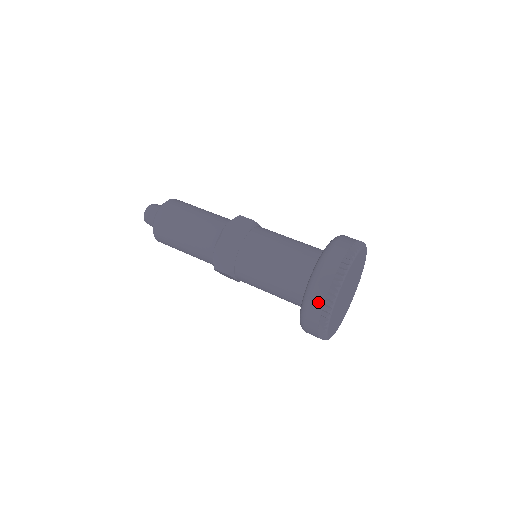
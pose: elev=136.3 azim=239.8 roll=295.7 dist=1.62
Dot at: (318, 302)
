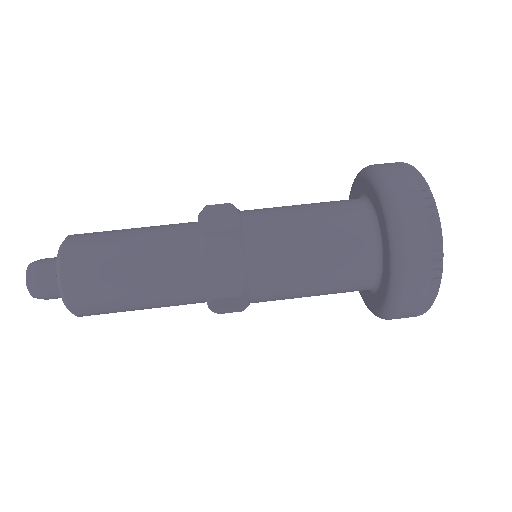
Dot at: (409, 315)
